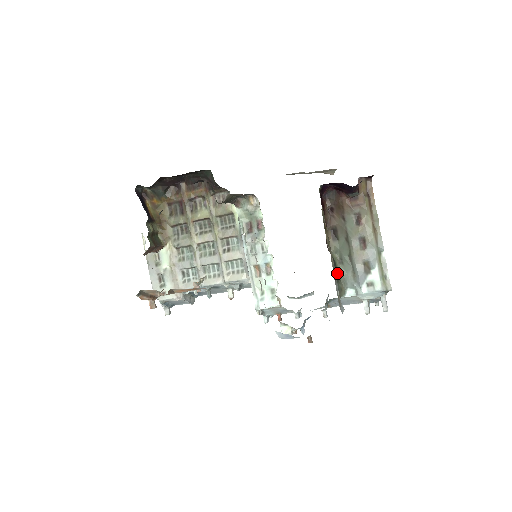
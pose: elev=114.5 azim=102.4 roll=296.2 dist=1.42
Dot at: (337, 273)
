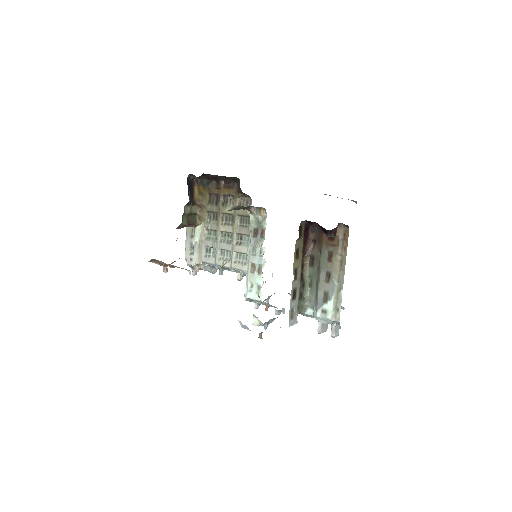
Dot at: (303, 293)
